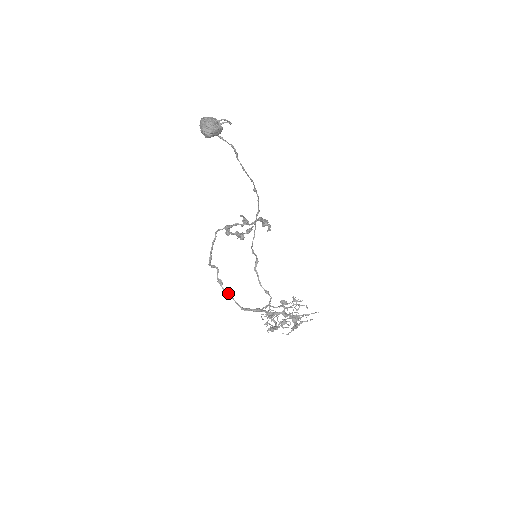
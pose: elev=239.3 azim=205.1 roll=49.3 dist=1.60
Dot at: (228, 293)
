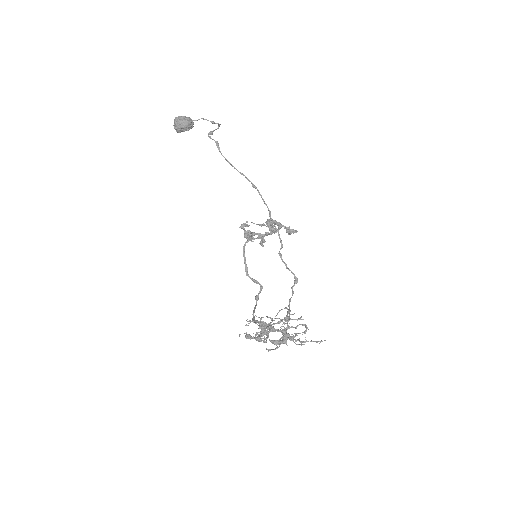
Dot at: (255, 307)
